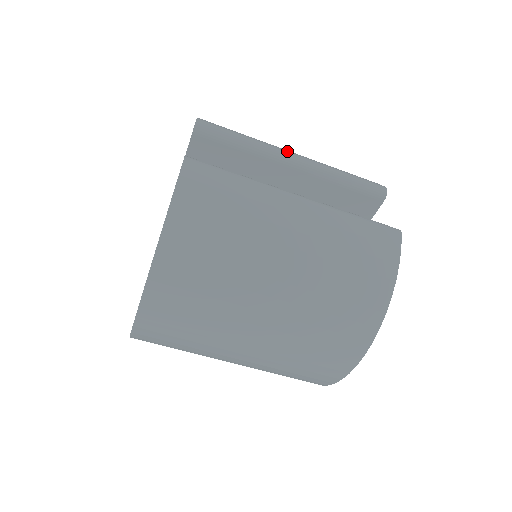
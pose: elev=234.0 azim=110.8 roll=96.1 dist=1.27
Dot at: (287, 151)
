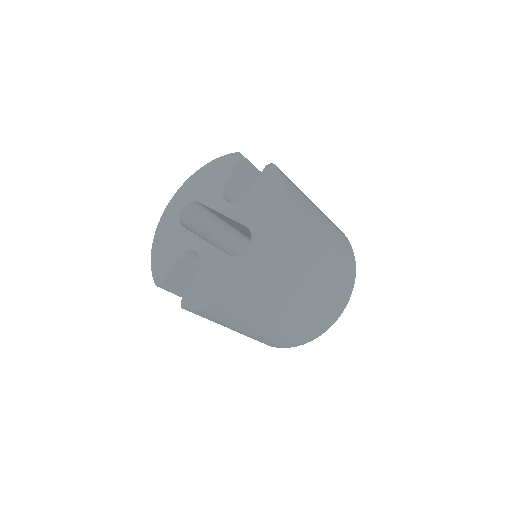
Dot at: occluded
